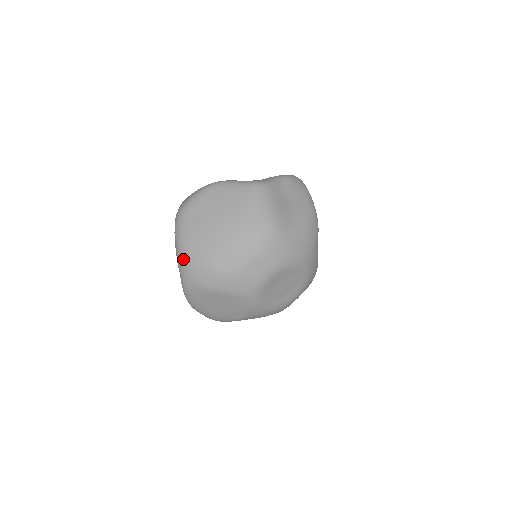
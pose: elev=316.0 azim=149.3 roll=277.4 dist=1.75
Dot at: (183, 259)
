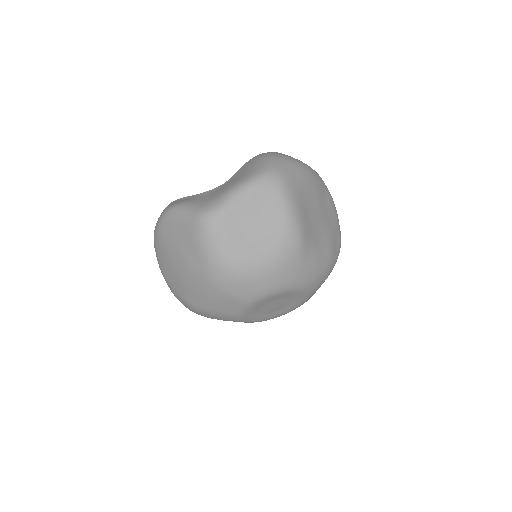
Dot at: (169, 287)
